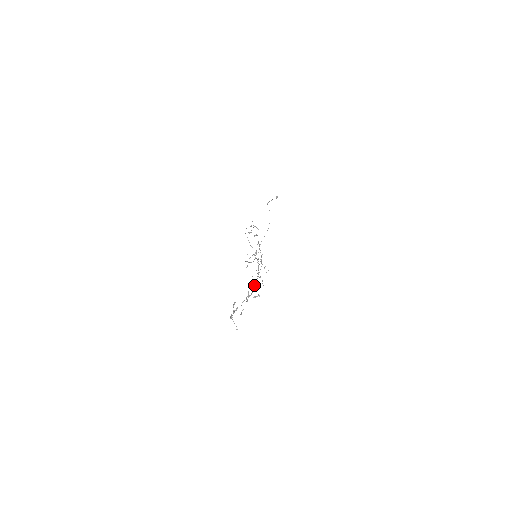
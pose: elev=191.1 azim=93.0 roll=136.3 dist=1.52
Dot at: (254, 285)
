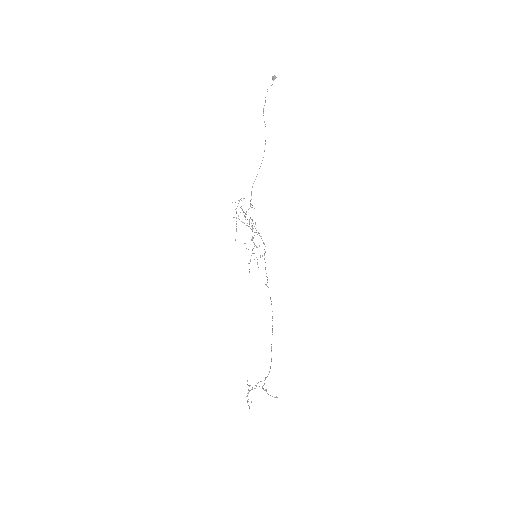
Dot at: occluded
